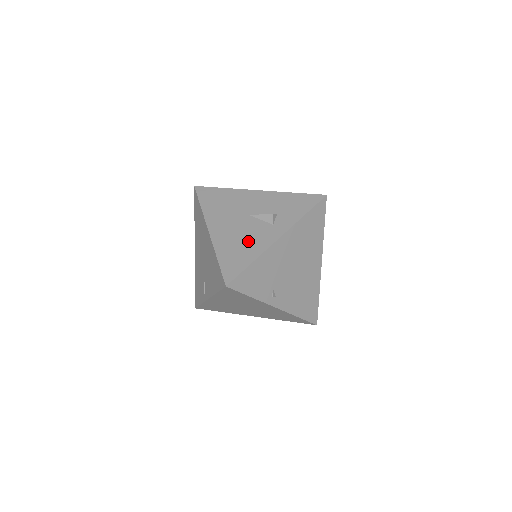
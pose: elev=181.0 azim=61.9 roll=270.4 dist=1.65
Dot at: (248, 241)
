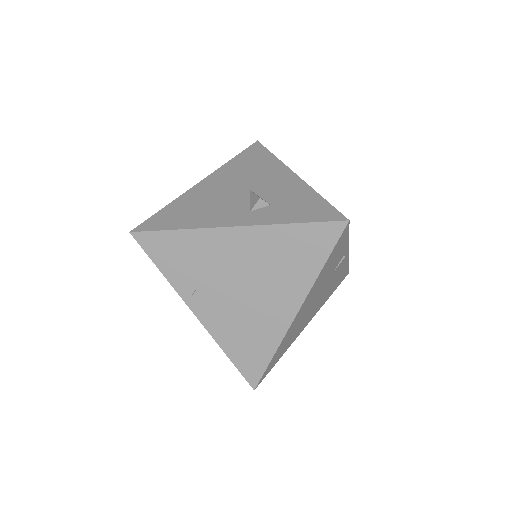
Dot at: (208, 210)
